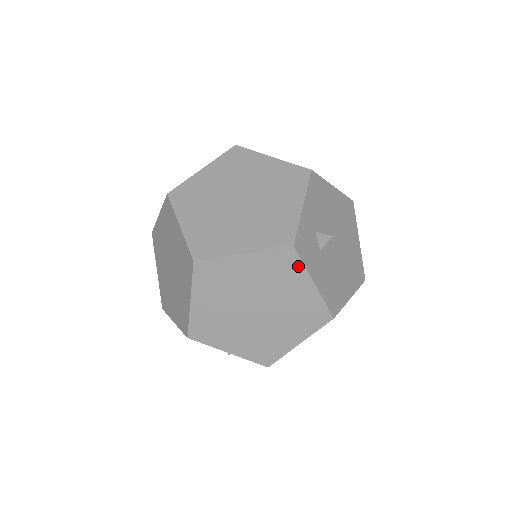
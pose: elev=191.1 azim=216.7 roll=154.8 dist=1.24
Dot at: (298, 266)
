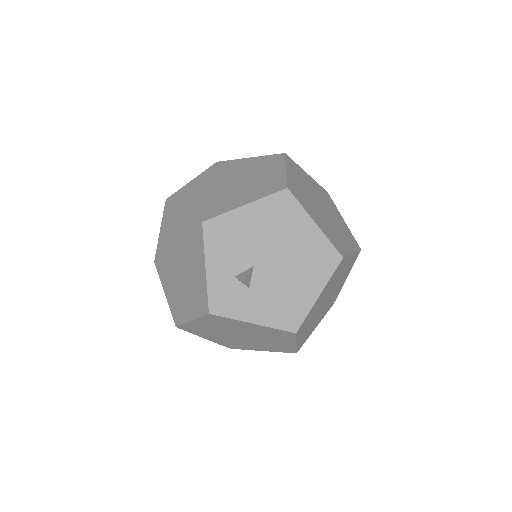
Dot at: (228, 319)
